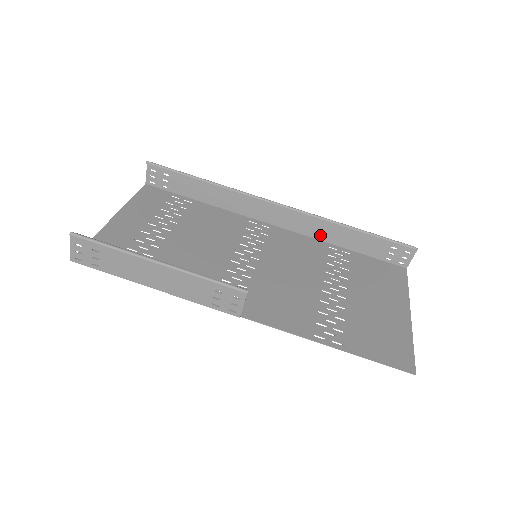
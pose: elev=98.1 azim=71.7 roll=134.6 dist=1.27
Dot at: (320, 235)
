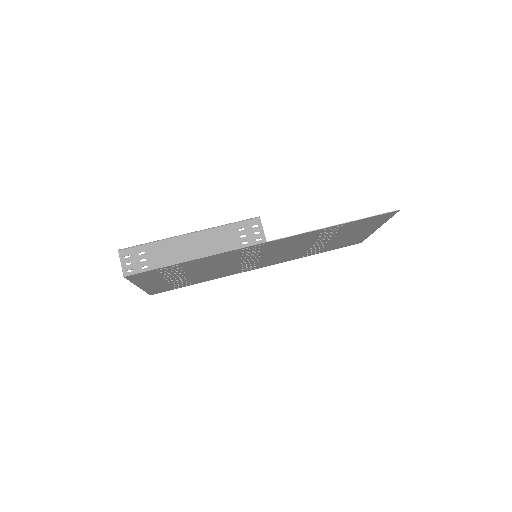
Dot at: occluded
